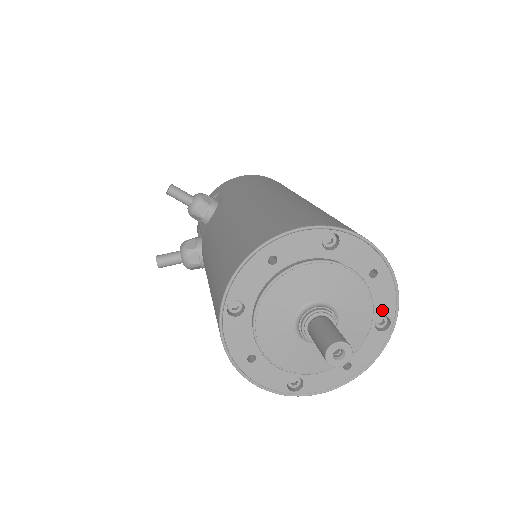
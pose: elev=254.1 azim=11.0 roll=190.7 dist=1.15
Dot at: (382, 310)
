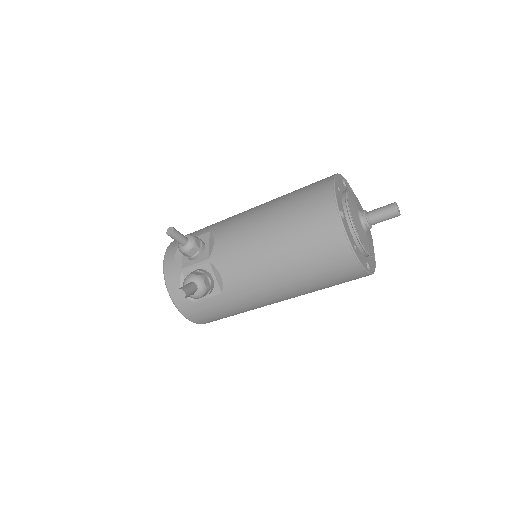
Dot at: occluded
